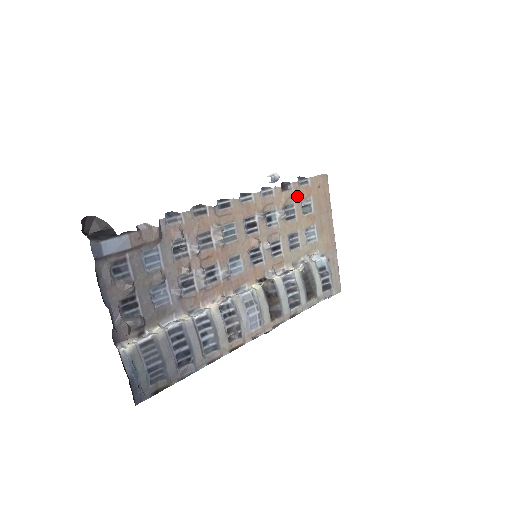
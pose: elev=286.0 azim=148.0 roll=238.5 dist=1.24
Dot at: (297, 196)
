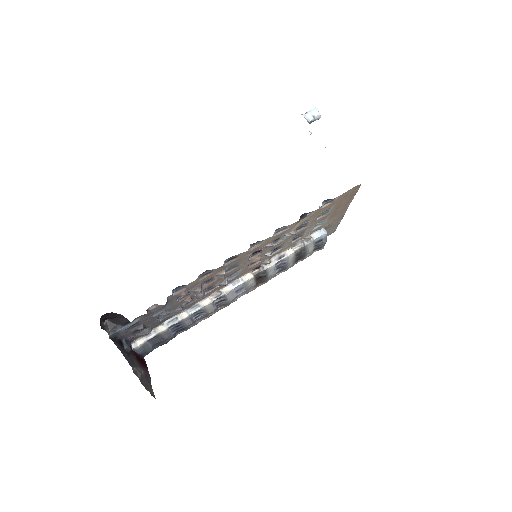
Dot at: (315, 214)
